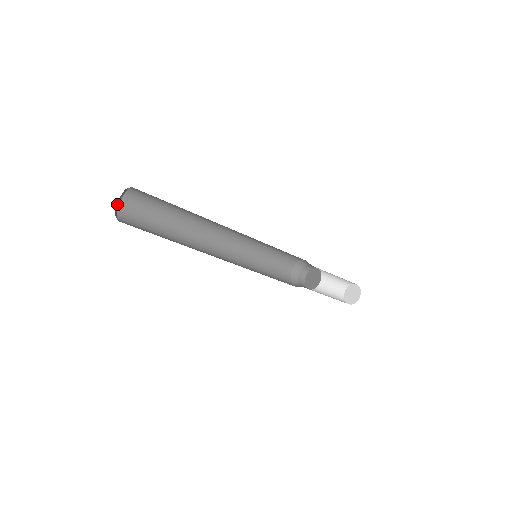
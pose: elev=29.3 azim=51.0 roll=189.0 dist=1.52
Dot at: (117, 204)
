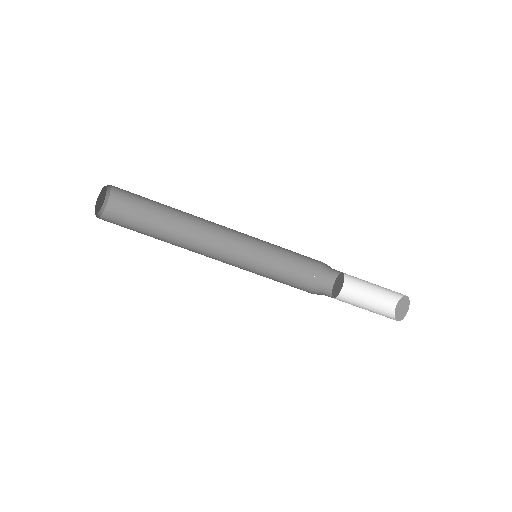
Dot at: (96, 215)
